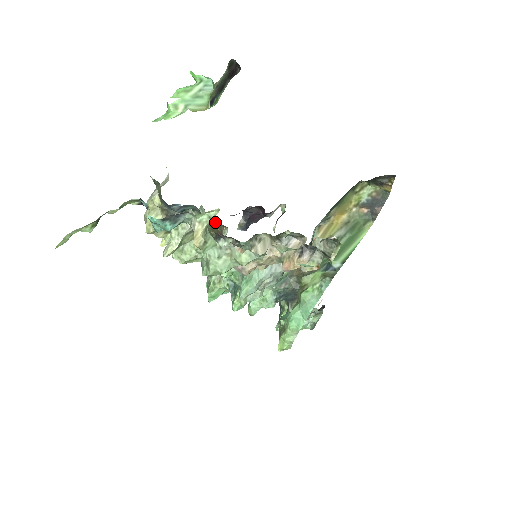
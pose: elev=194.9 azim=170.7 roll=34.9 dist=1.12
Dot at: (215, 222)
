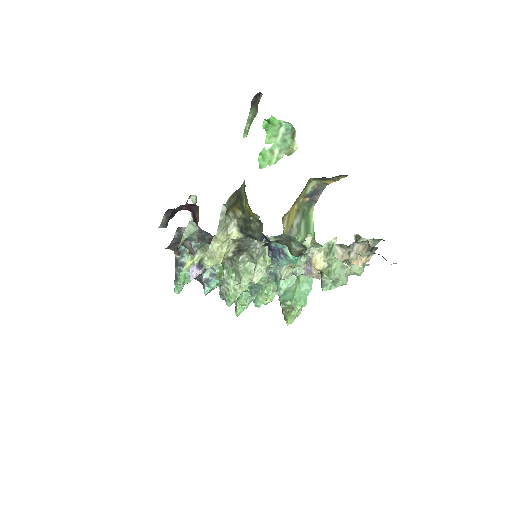
Dot at: occluded
